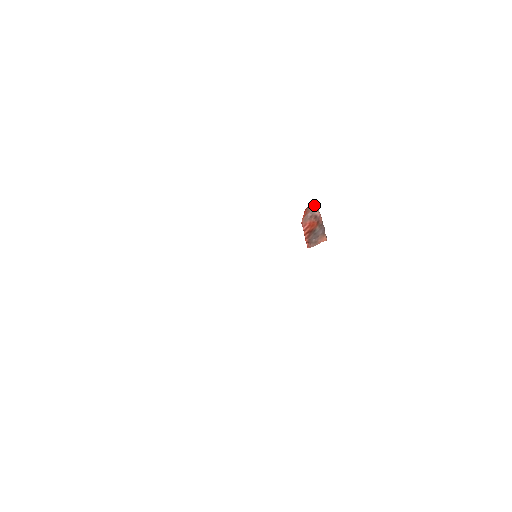
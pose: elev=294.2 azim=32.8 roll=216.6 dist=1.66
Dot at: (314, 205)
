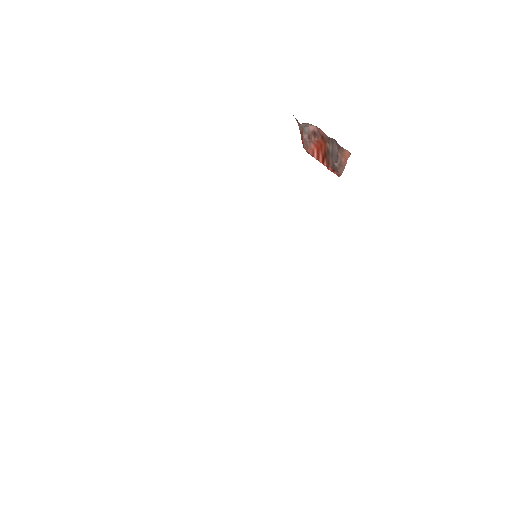
Dot at: (298, 122)
